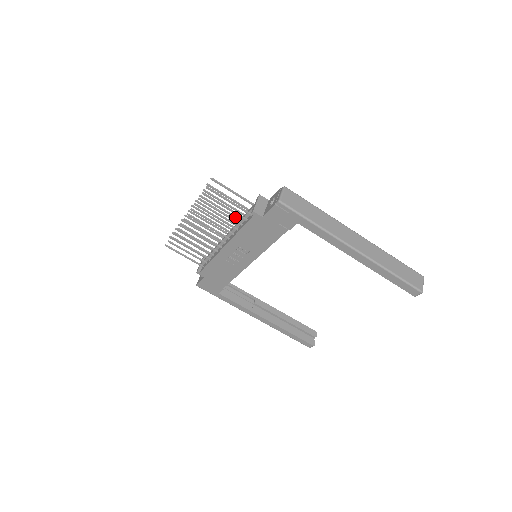
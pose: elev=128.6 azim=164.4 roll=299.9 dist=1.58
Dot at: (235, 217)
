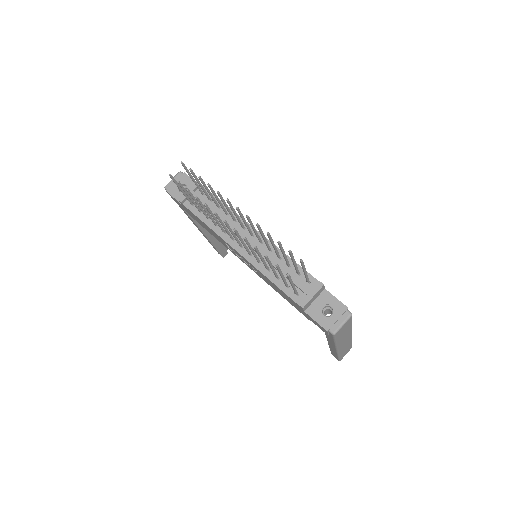
Dot at: (278, 255)
